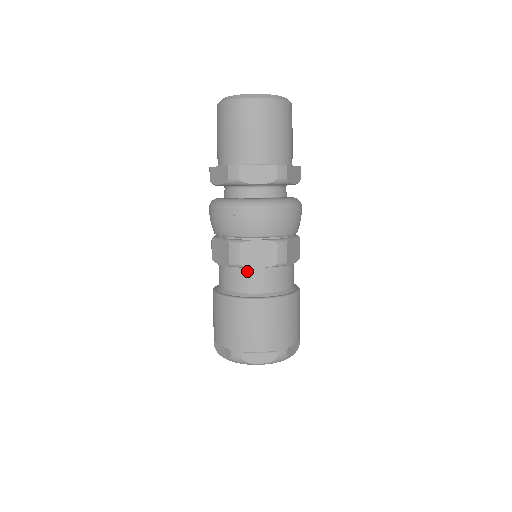
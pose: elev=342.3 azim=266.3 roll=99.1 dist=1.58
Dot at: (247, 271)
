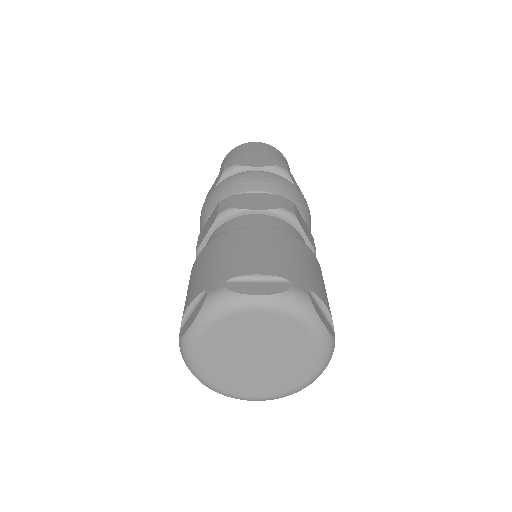
Dot at: (241, 218)
